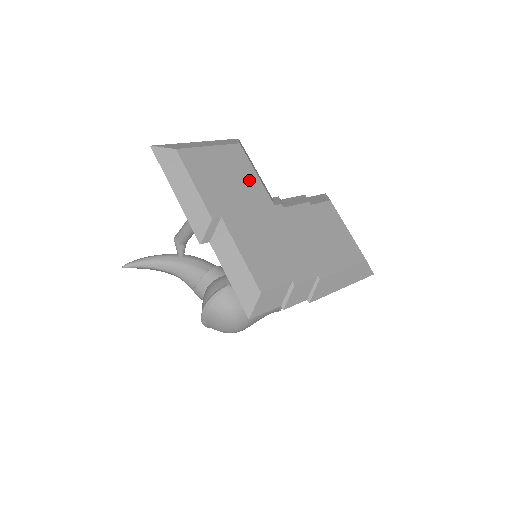
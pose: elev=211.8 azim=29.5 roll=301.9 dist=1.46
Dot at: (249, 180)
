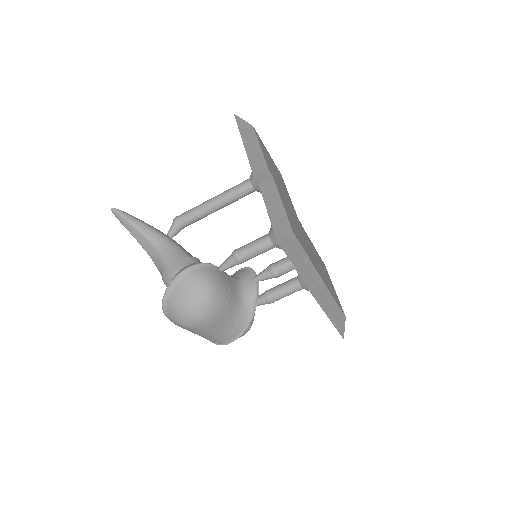
Dot at: (286, 191)
